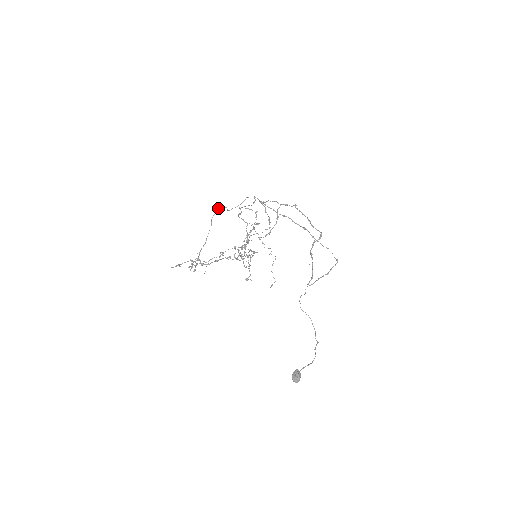
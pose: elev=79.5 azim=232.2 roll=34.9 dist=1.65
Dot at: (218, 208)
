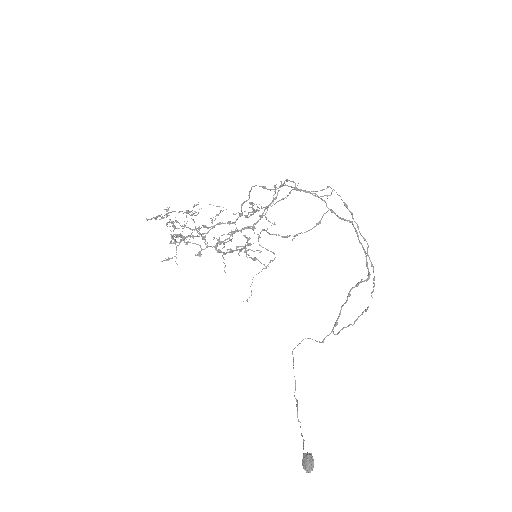
Dot at: occluded
